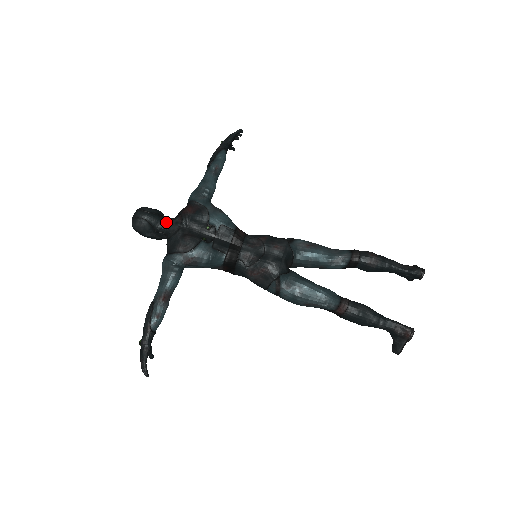
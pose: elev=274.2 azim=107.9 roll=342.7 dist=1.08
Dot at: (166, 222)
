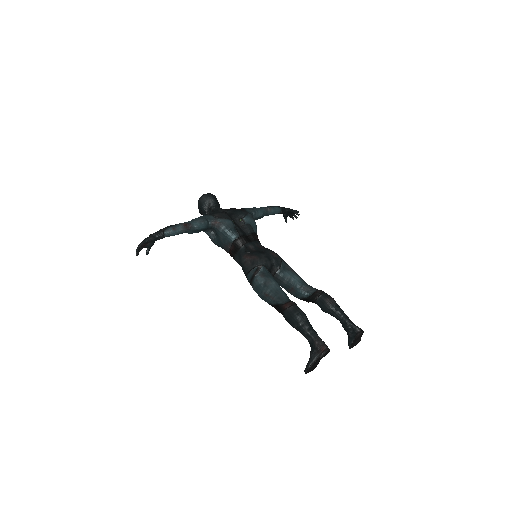
Dot at: (219, 207)
